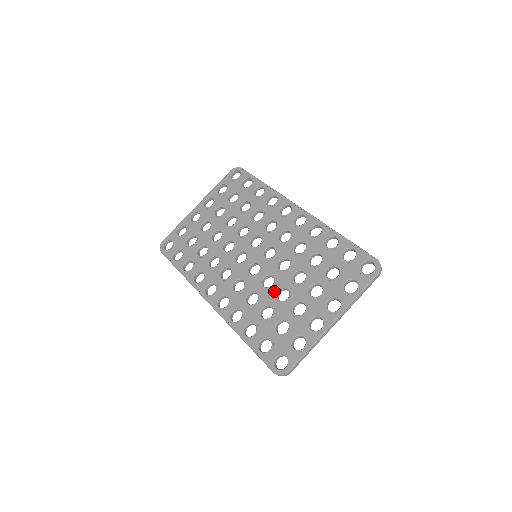
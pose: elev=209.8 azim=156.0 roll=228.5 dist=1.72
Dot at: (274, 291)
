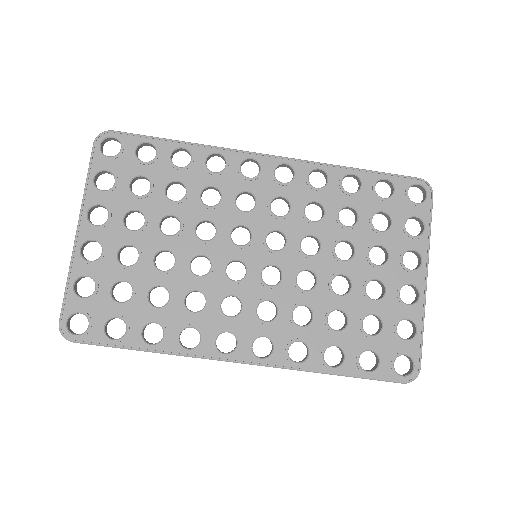
Dot at: (326, 288)
